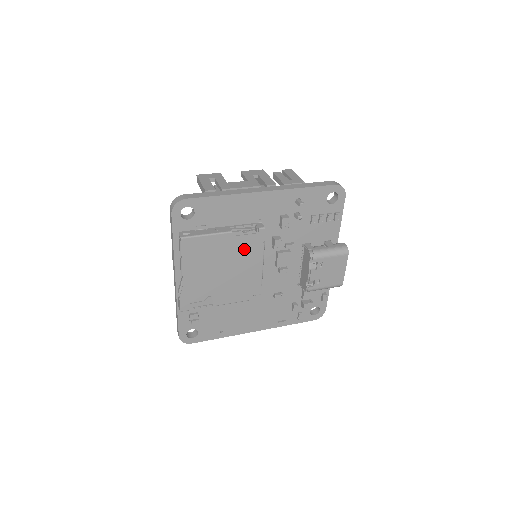
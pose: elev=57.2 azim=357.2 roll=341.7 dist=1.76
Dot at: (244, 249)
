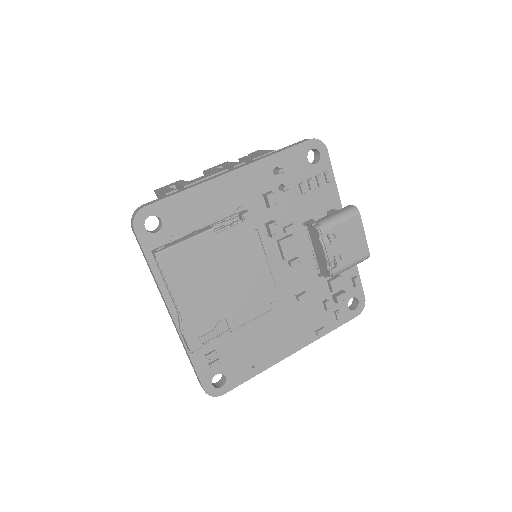
Dot at: (236, 246)
